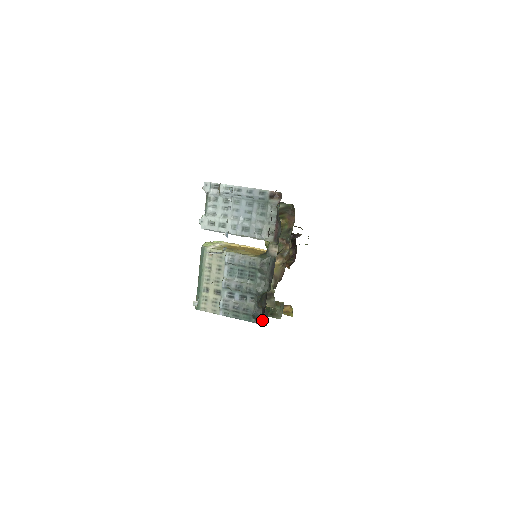
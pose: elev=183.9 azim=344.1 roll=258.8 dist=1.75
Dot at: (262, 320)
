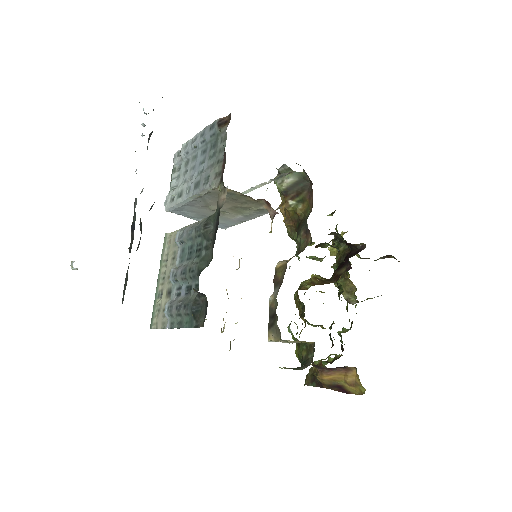
Dot at: (202, 318)
